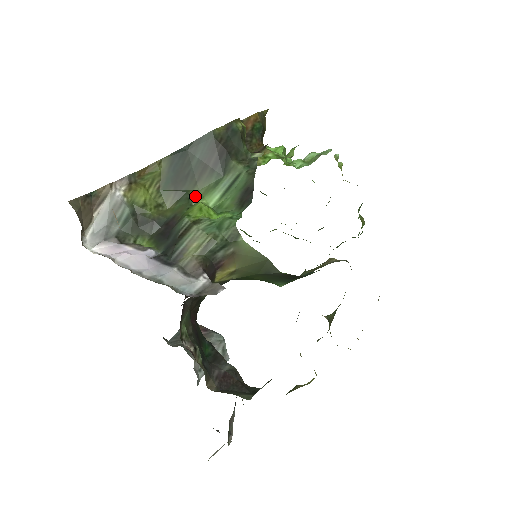
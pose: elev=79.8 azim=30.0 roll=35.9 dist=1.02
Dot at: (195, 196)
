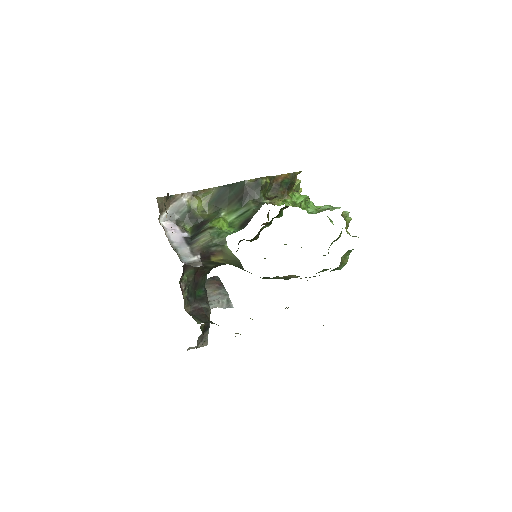
Dot at: (223, 213)
